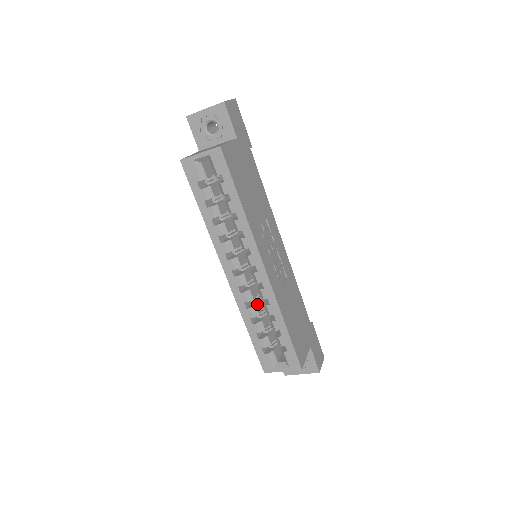
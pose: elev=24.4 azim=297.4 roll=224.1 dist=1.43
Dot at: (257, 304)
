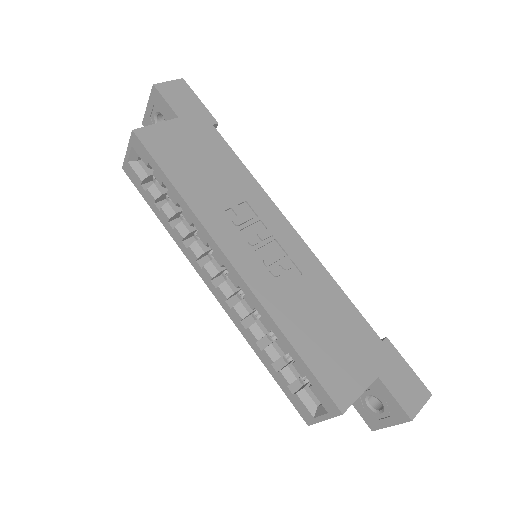
Dot at: (260, 321)
